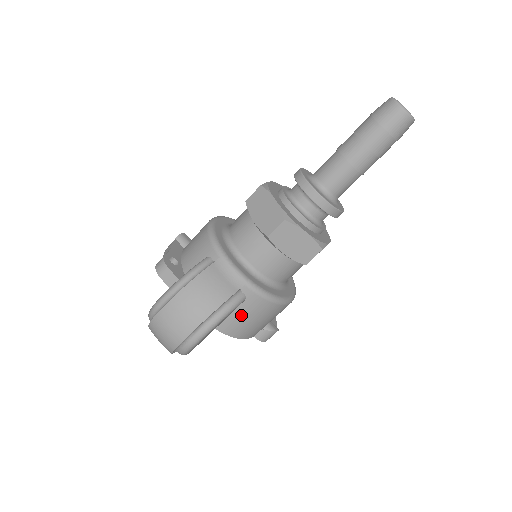
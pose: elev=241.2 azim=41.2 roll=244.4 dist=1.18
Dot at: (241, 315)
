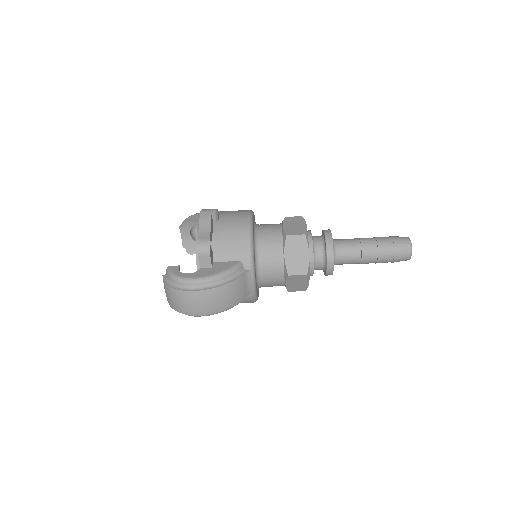
Dot at: occluded
